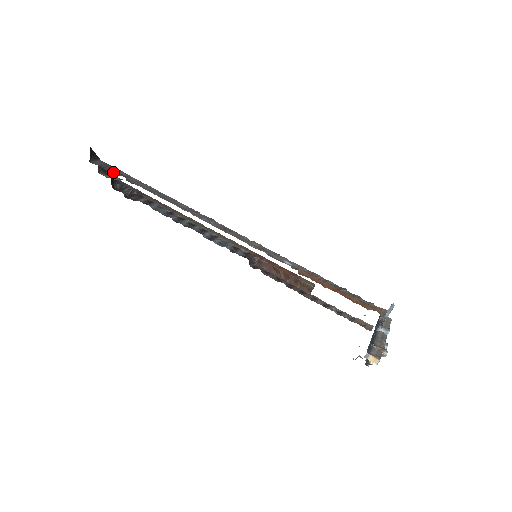
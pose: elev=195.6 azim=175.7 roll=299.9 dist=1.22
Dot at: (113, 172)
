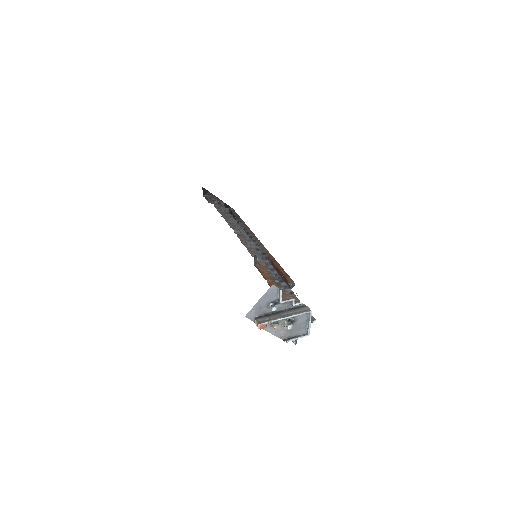
Dot at: (210, 201)
